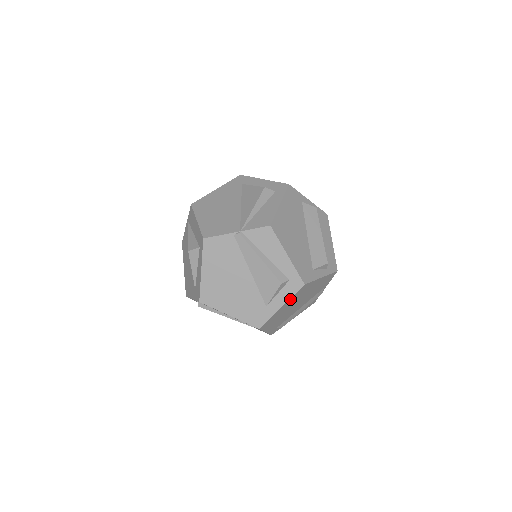
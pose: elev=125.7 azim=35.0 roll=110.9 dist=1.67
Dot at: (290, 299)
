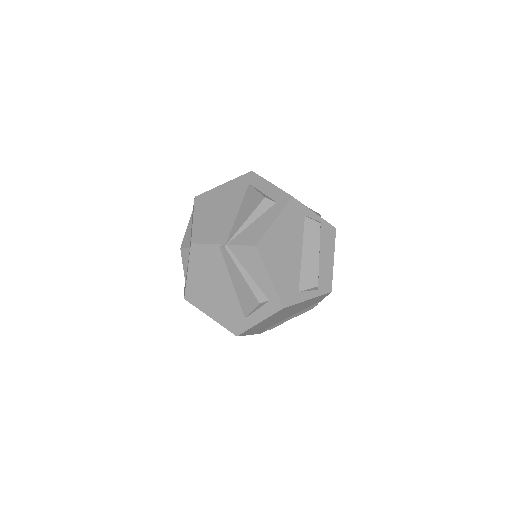
Dot at: (269, 317)
